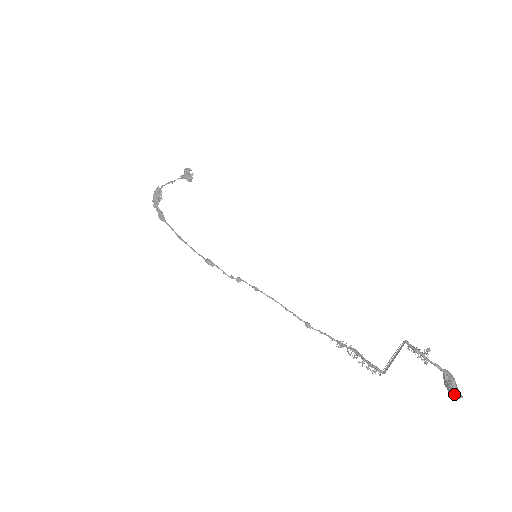
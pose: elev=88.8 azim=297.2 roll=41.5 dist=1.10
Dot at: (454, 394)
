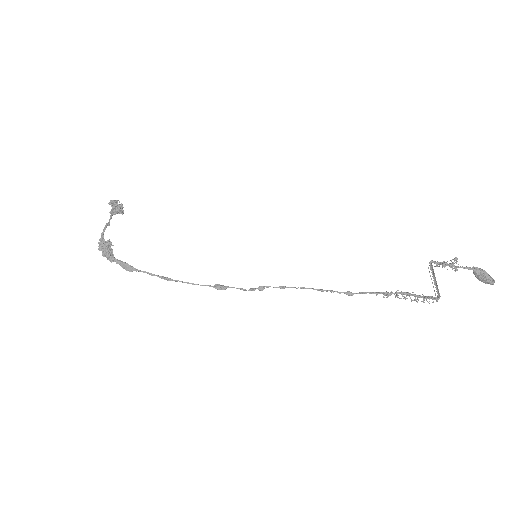
Dot at: (490, 282)
